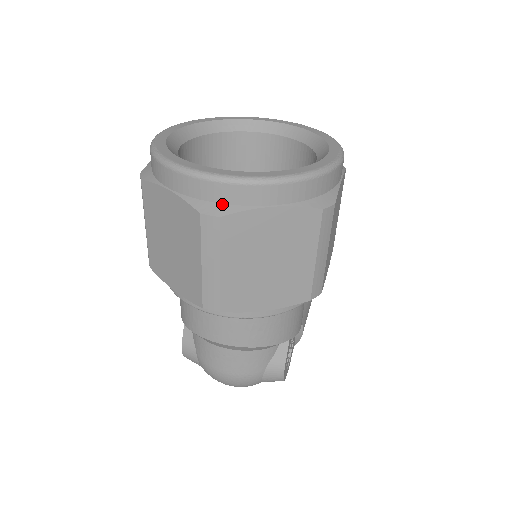
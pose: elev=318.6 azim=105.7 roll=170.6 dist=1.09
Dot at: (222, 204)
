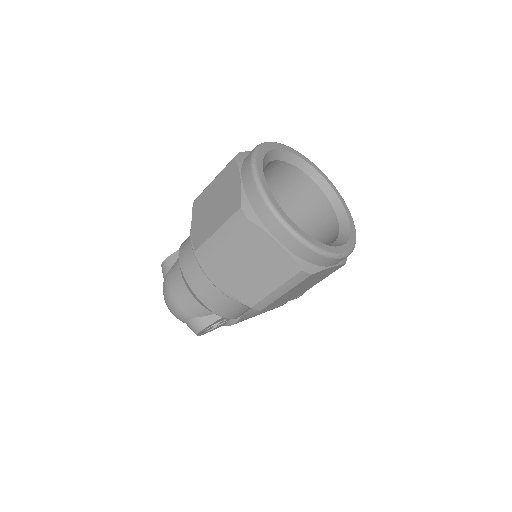
Dot at: (256, 214)
